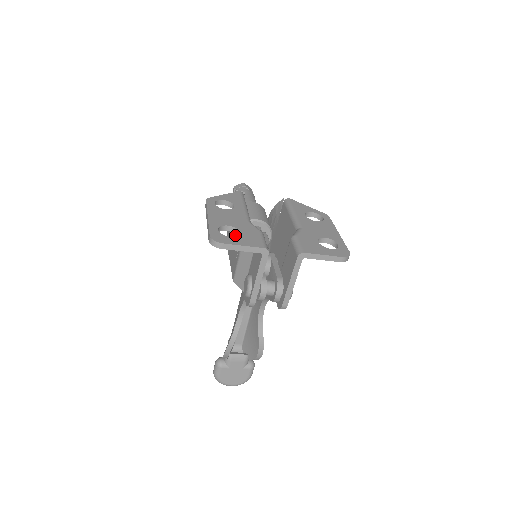
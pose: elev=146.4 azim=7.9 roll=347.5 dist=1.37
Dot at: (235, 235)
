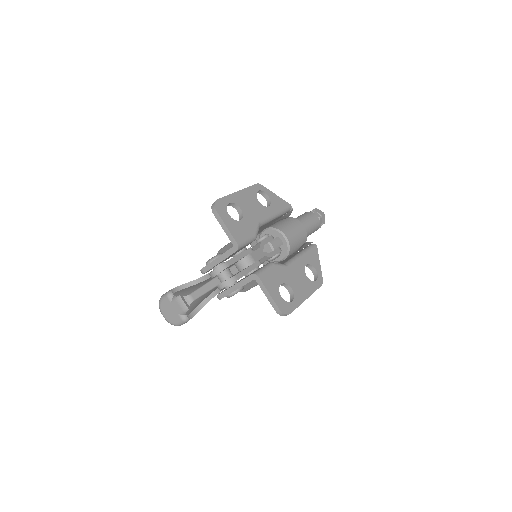
Dot at: occluded
